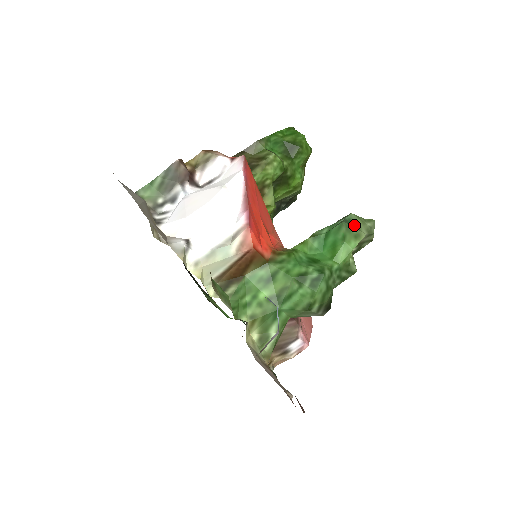
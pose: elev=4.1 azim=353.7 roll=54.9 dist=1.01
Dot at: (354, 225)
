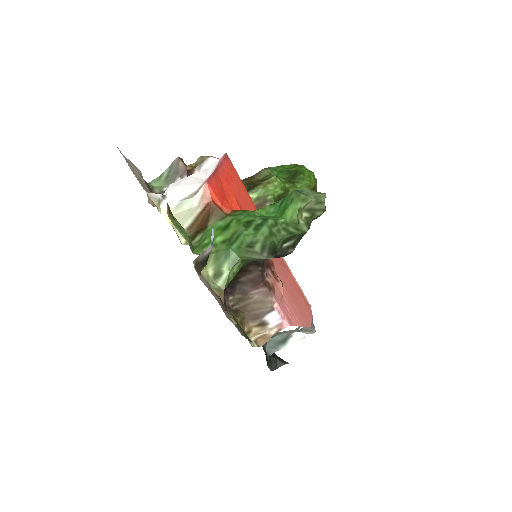
Dot at: (304, 194)
